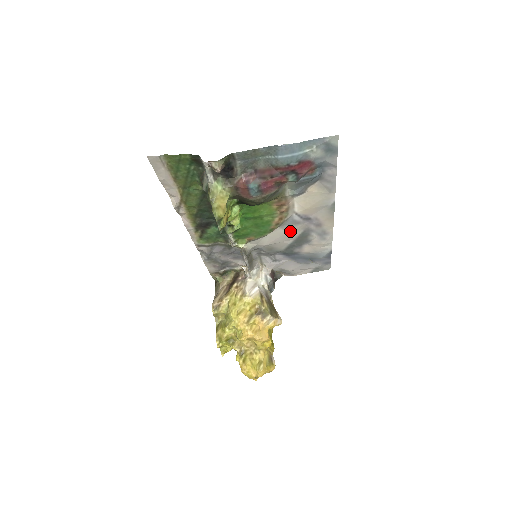
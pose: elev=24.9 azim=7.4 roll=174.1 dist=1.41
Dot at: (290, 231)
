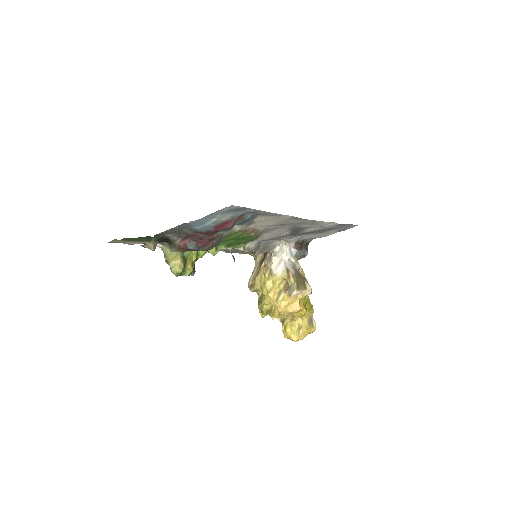
Dot at: (277, 231)
